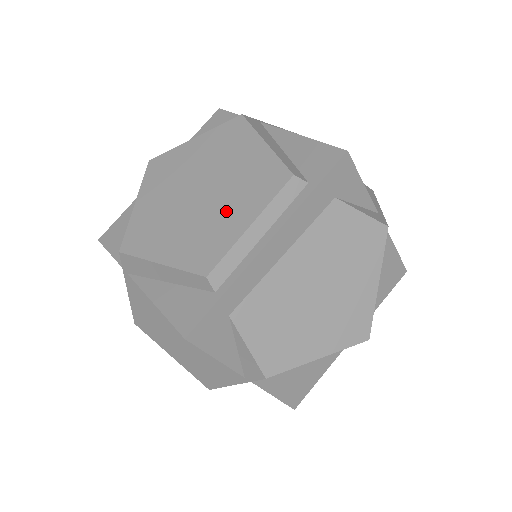
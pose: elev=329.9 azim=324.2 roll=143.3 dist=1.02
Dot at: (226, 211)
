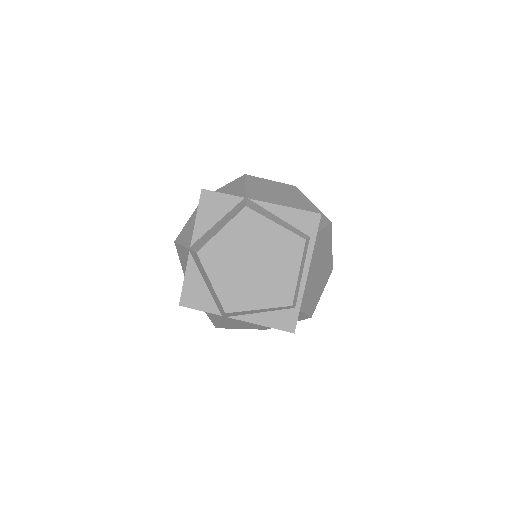
Dot at: (279, 270)
